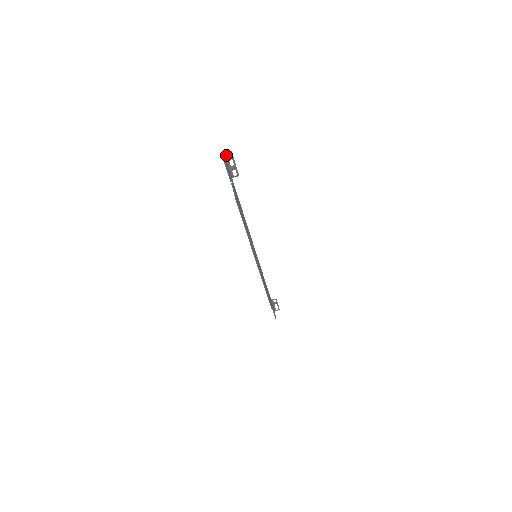
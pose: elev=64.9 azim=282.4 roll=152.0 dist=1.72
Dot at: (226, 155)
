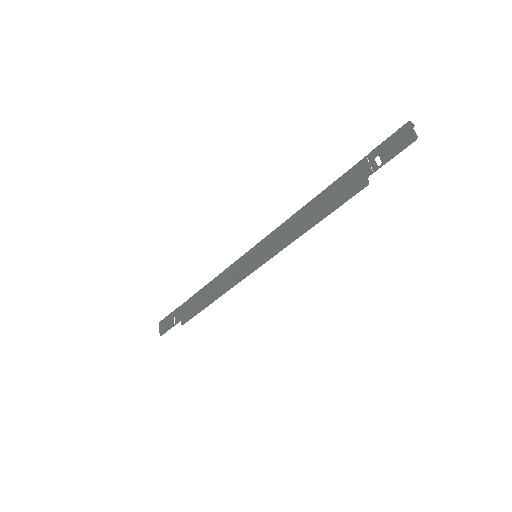
Dot at: (405, 126)
